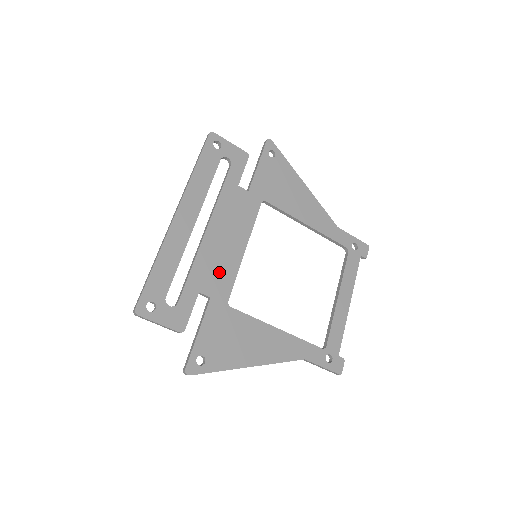
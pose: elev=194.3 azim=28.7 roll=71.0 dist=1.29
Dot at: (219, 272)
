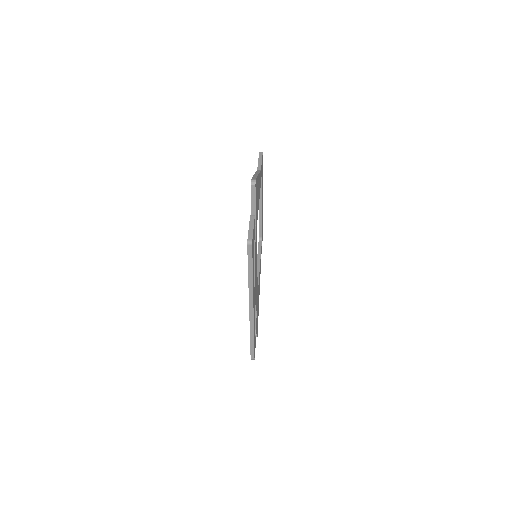
Dot at: occluded
